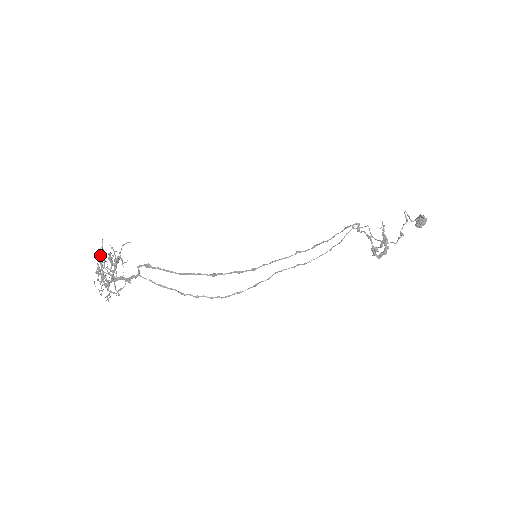
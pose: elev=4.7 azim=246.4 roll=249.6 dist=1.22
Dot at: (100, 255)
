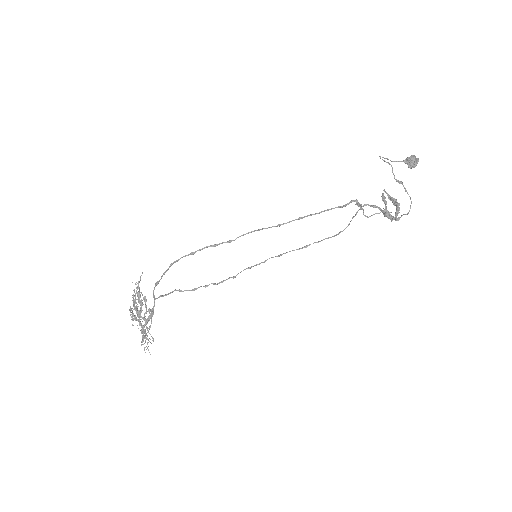
Dot at: (133, 302)
